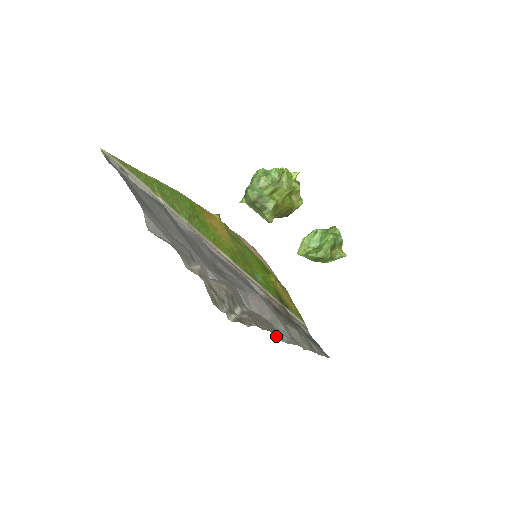
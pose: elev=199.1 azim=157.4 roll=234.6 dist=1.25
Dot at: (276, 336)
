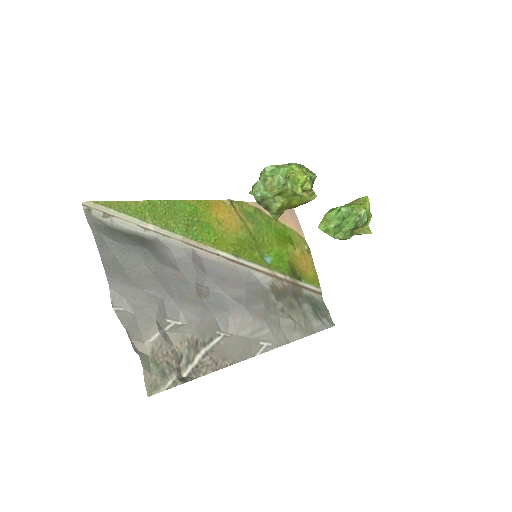
Dot at: (245, 359)
